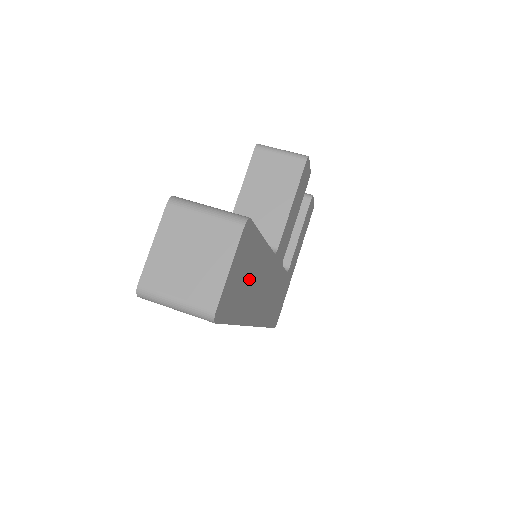
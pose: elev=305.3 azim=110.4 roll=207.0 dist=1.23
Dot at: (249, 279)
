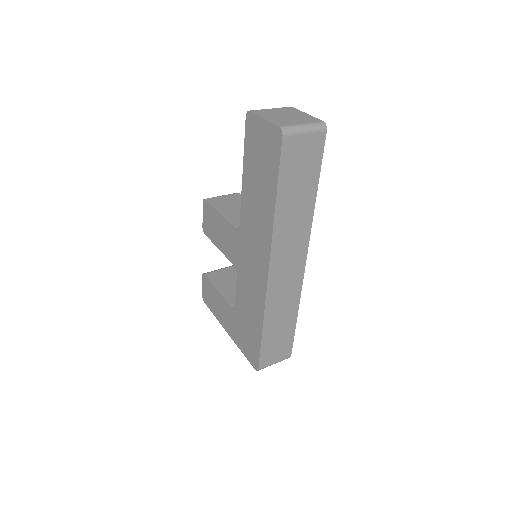
Dot at: occluded
